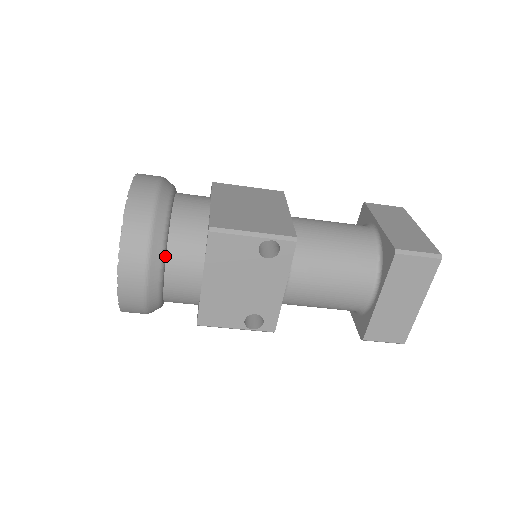
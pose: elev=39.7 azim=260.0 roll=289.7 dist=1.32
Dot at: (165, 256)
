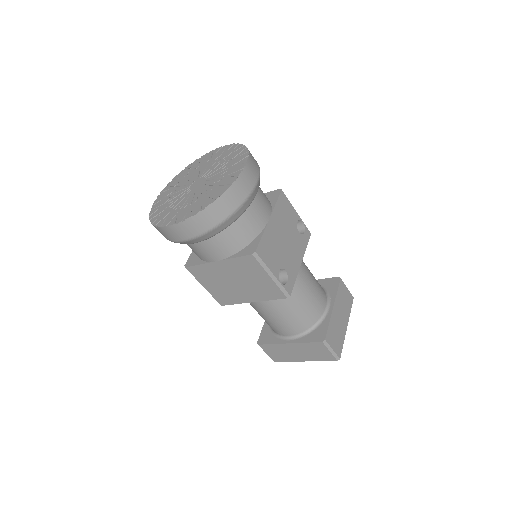
Dot at: occluded
